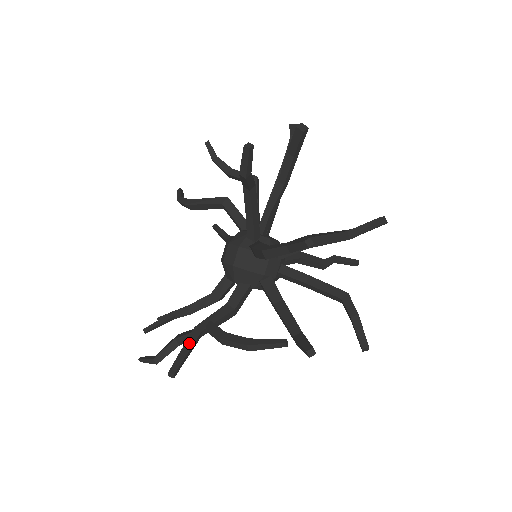
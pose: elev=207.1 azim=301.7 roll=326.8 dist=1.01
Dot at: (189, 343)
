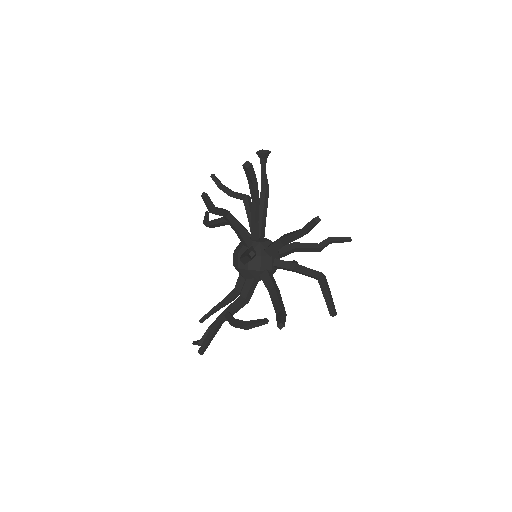
Dot at: (212, 329)
